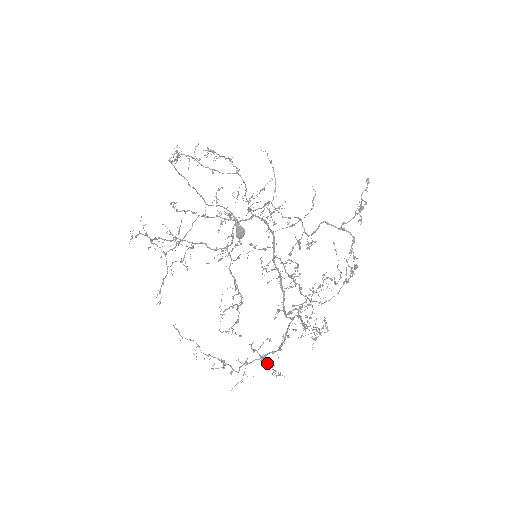
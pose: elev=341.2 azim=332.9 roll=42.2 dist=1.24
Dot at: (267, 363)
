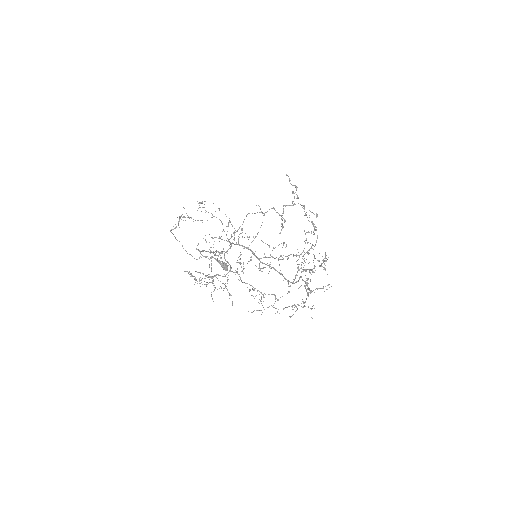
Dot at: (317, 289)
